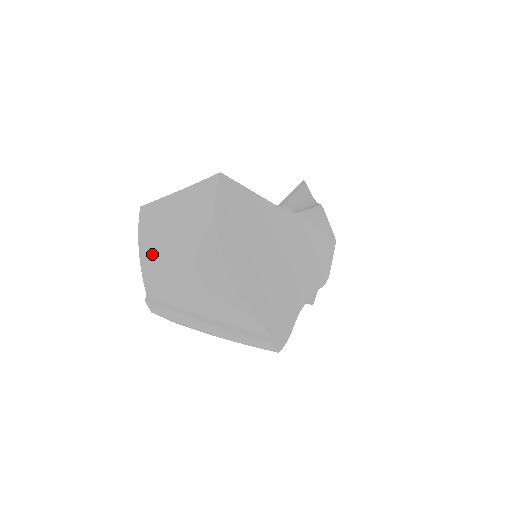
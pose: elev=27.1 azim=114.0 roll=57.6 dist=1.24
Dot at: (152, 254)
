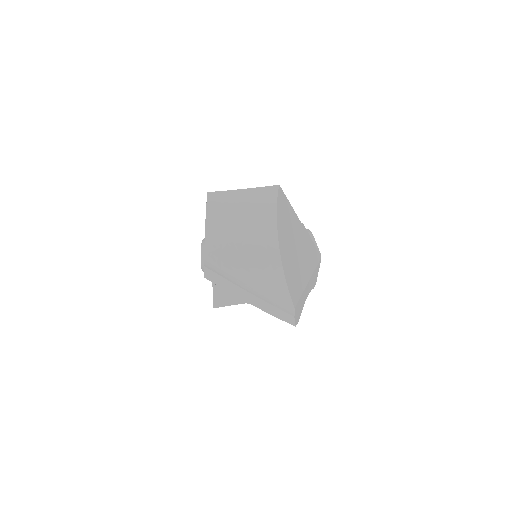
Dot at: (217, 231)
